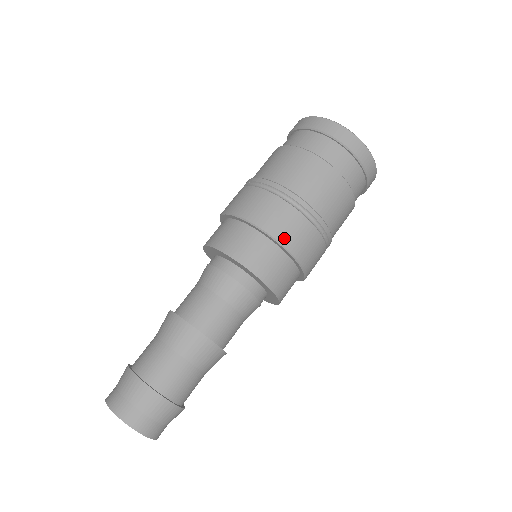
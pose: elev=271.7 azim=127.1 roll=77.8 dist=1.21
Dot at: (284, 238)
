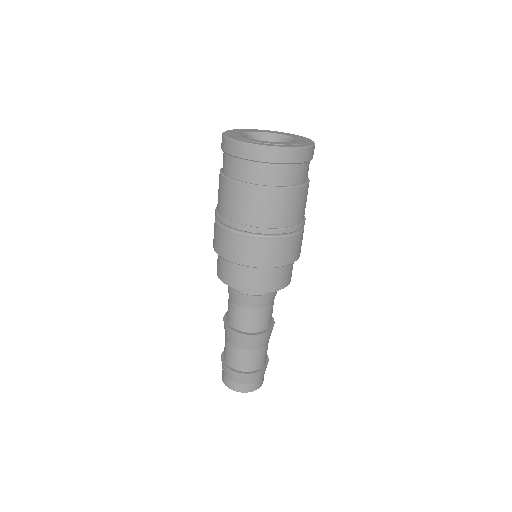
Dot at: (267, 263)
